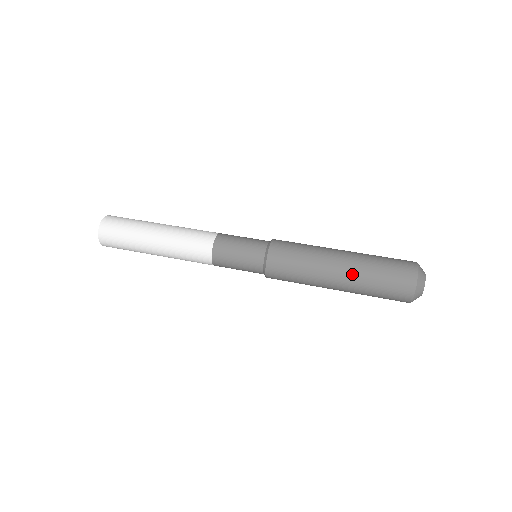
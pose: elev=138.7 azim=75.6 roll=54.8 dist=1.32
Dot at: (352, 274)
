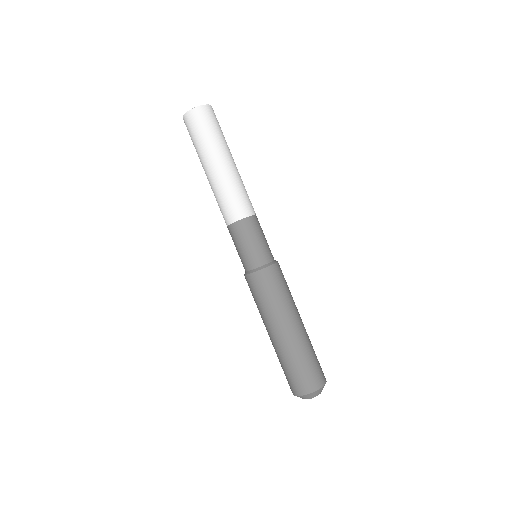
Dot at: (274, 346)
